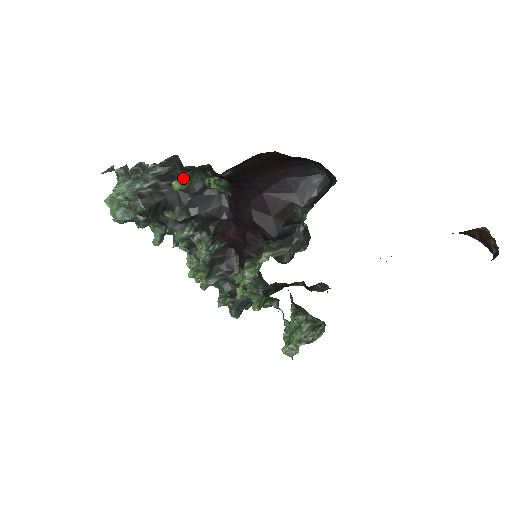
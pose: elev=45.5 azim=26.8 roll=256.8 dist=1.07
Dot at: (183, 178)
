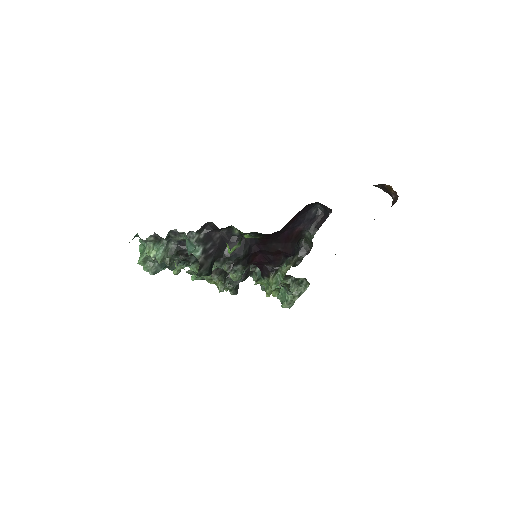
Dot at: (236, 245)
